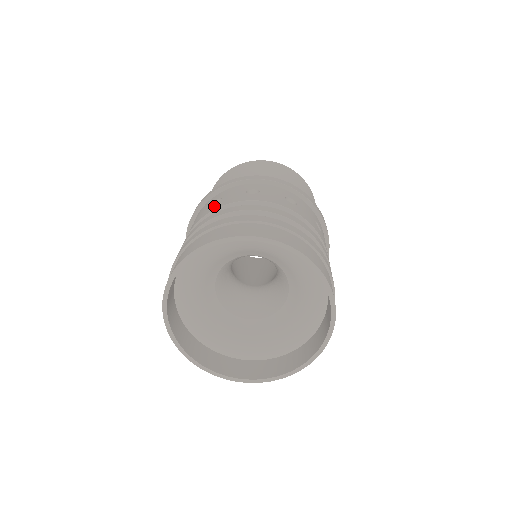
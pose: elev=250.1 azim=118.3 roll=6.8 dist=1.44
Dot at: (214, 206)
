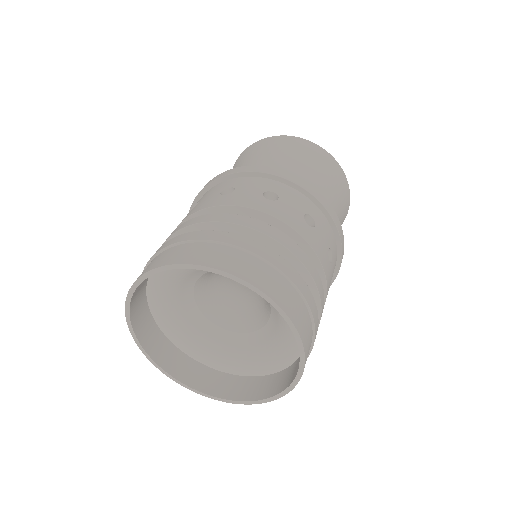
Dot at: (187, 214)
